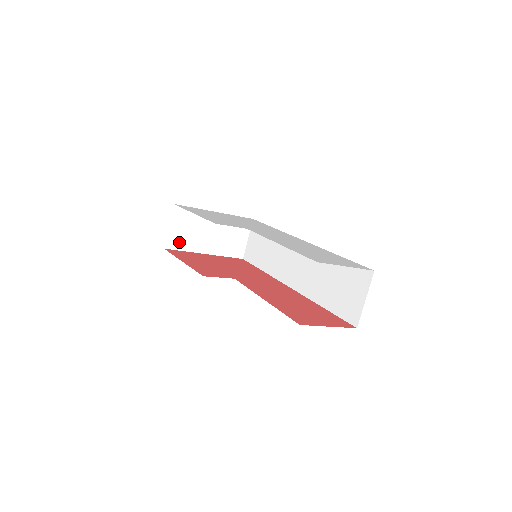
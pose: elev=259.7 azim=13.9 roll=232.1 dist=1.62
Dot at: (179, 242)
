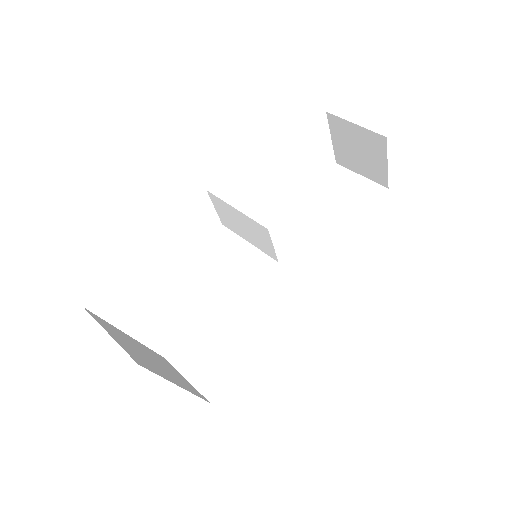
Dot at: (141, 361)
